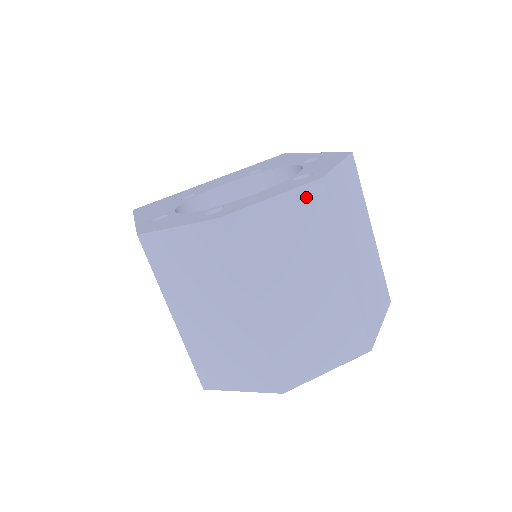
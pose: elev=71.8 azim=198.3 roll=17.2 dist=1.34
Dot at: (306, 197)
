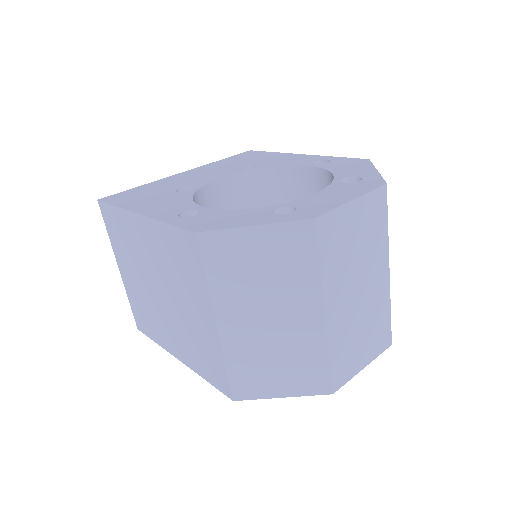
Dot at: (374, 201)
